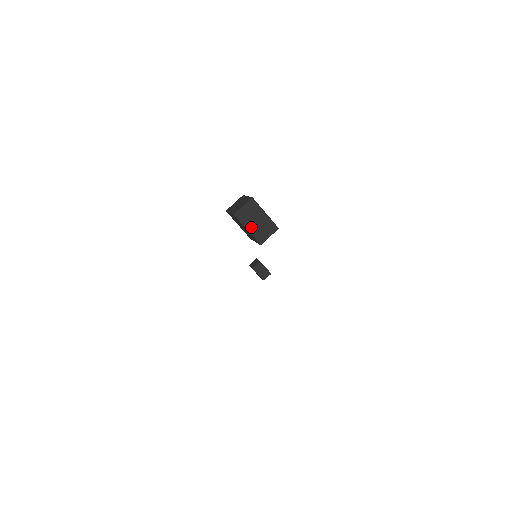
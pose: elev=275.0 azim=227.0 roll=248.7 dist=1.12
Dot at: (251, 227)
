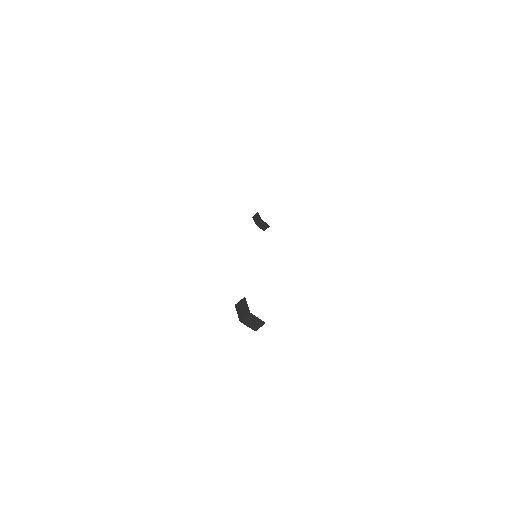
Dot at: (250, 325)
